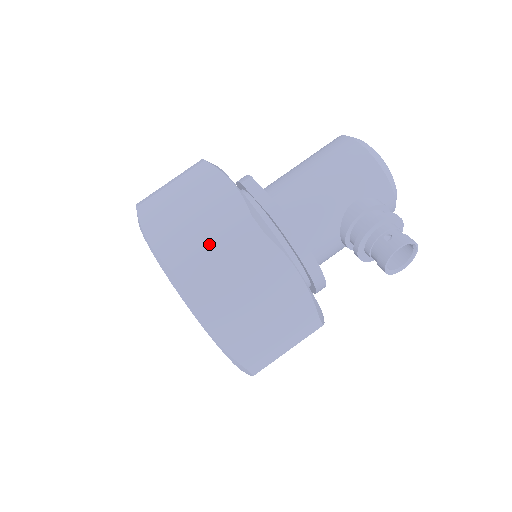
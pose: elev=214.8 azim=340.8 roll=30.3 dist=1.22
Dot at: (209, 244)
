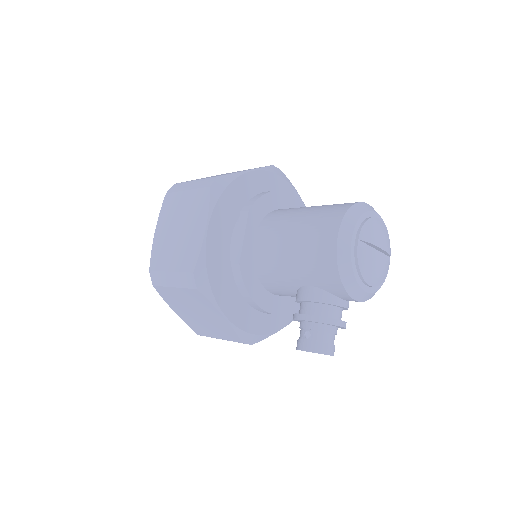
Dot at: (169, 271)
